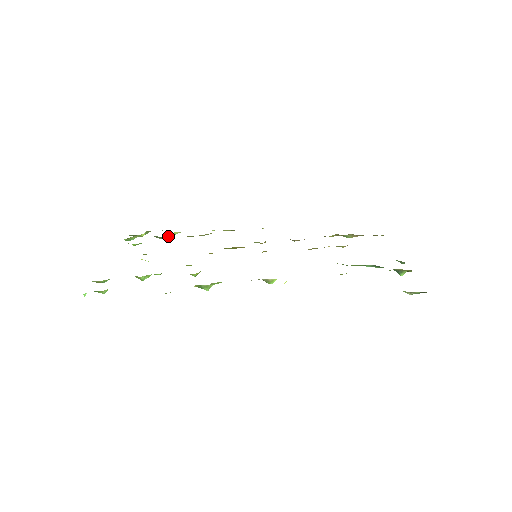
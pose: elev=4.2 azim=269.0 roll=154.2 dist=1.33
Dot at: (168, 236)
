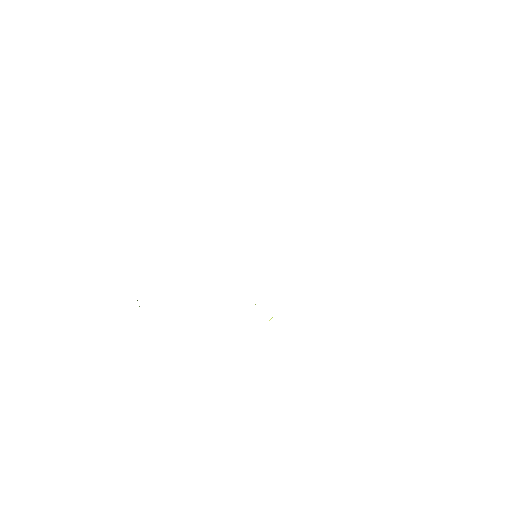
Dot at: occluded
